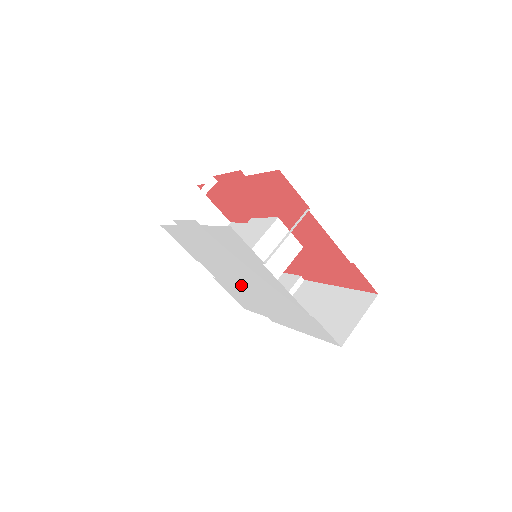
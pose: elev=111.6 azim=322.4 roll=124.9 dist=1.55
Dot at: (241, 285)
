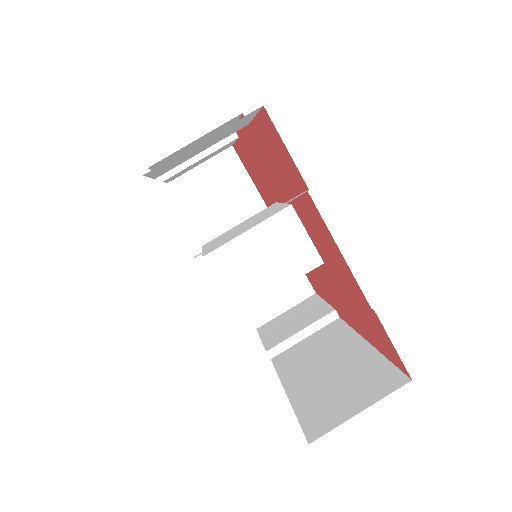
Dot at: occluded
